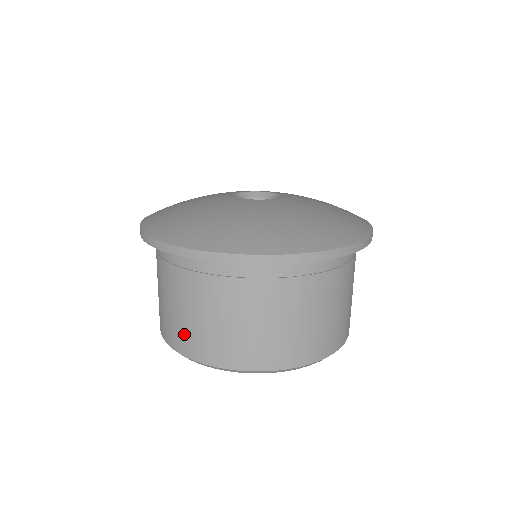
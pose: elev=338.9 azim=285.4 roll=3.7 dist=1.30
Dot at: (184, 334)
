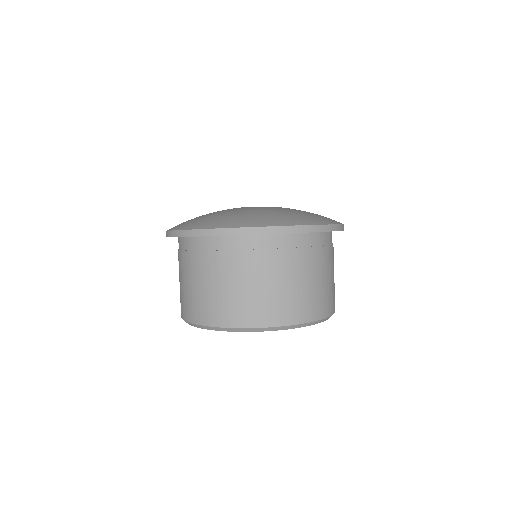
Dot at: (214, 307)
